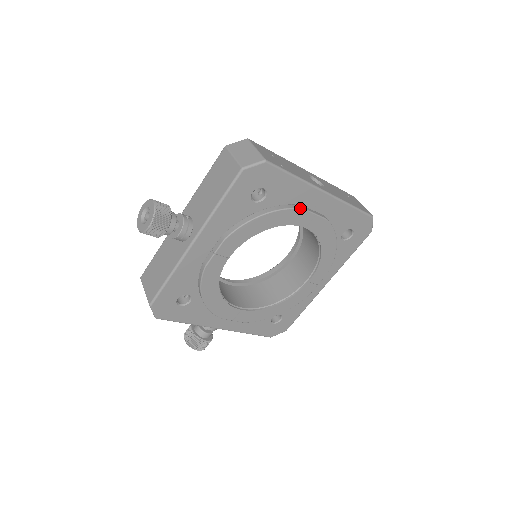
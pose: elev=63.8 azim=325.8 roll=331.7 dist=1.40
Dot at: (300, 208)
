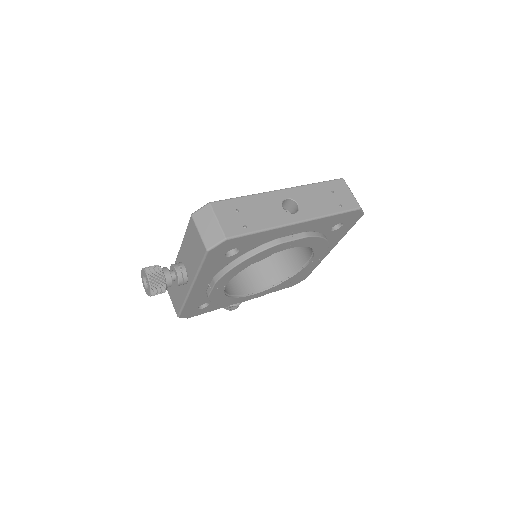
Dot at: (275, 245)
